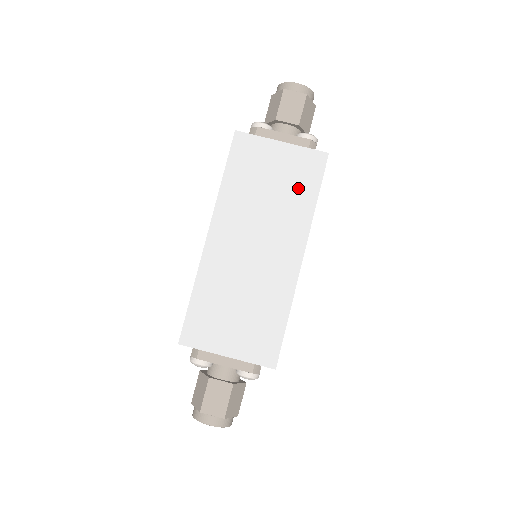
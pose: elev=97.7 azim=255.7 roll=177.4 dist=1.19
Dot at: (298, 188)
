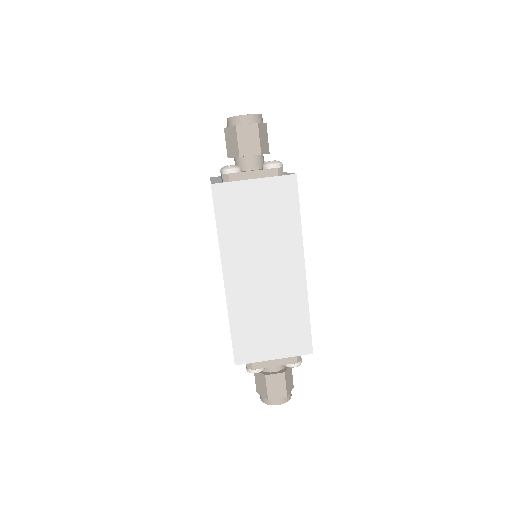
Dot at: (282, 213)
